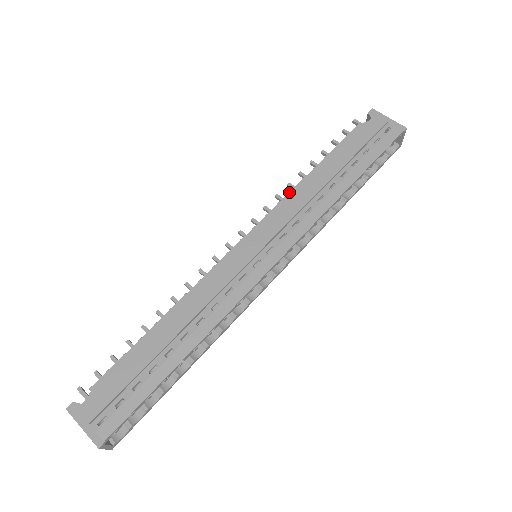
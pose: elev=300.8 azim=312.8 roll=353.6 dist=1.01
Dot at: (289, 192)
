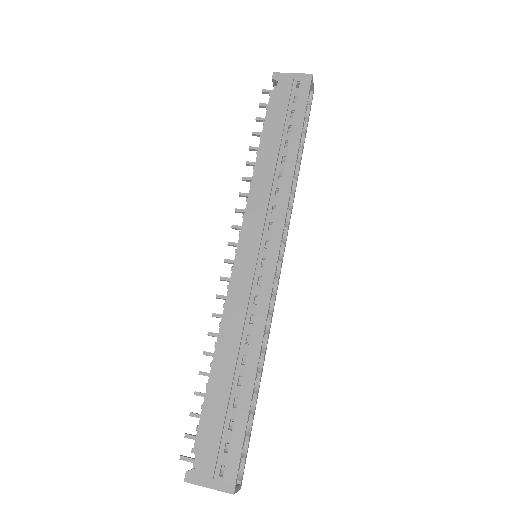
Dot at: (250, 185)
